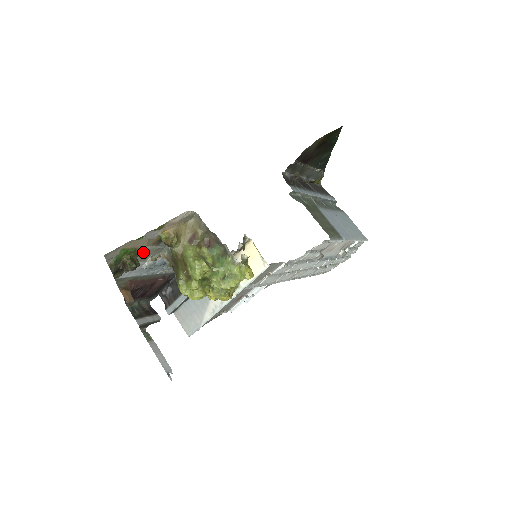
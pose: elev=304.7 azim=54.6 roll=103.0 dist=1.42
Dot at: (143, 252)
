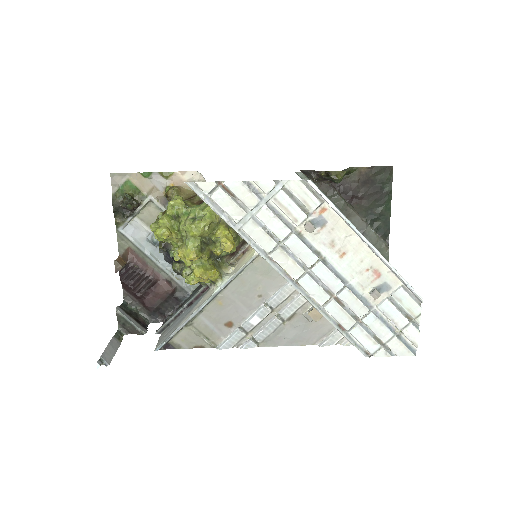
Dot at: (149, 209)
